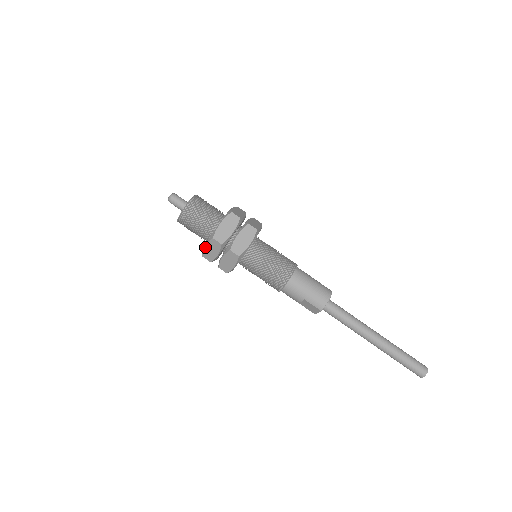
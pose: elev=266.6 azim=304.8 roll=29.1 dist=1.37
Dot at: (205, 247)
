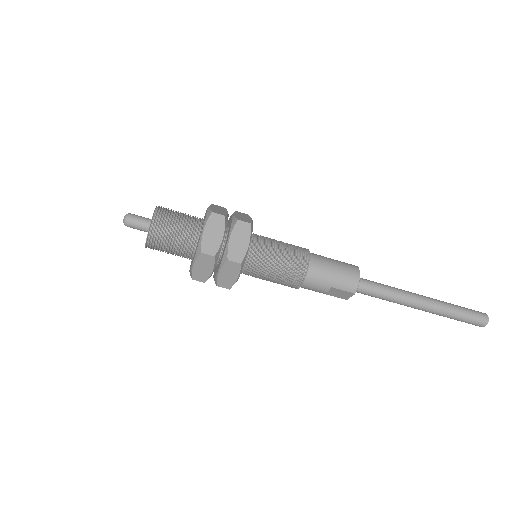
Dot at: (193, 267)
